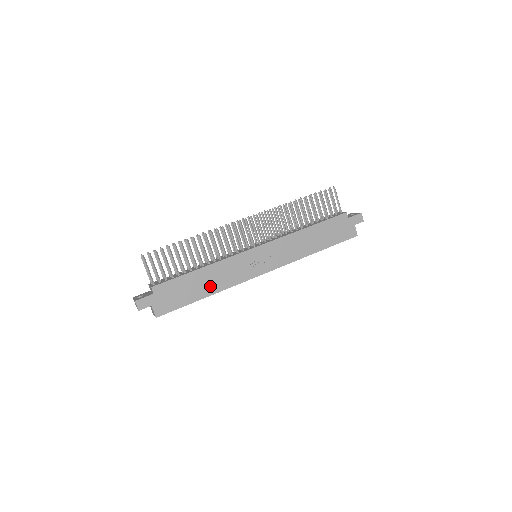
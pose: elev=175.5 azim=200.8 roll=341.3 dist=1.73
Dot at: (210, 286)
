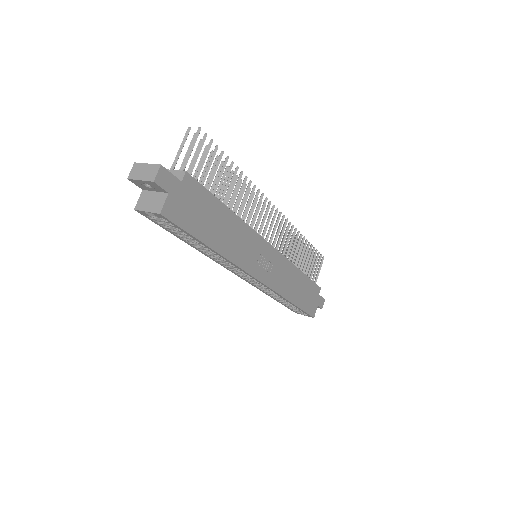
Dot at: (223, 240)
